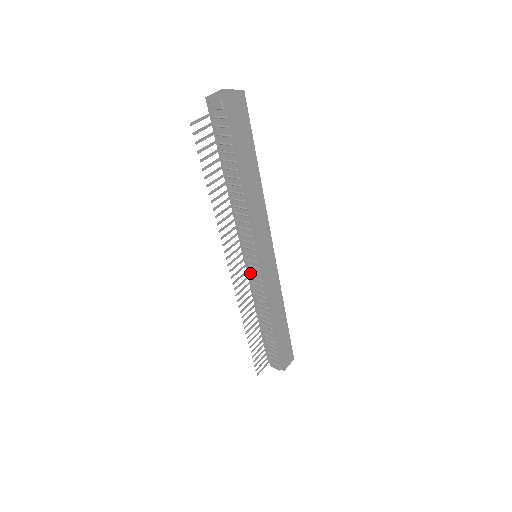
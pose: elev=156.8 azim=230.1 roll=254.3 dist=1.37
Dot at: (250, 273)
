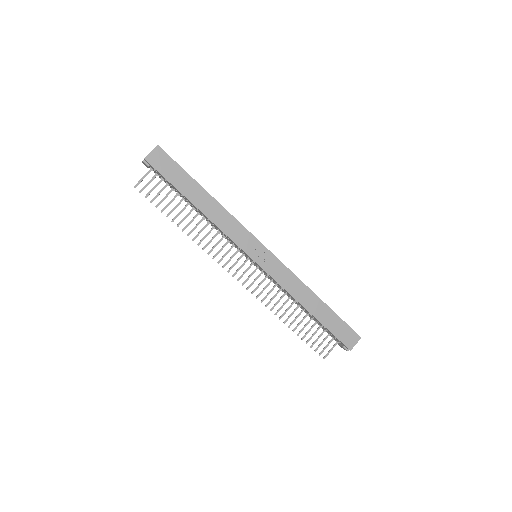
Dot at: occluded
